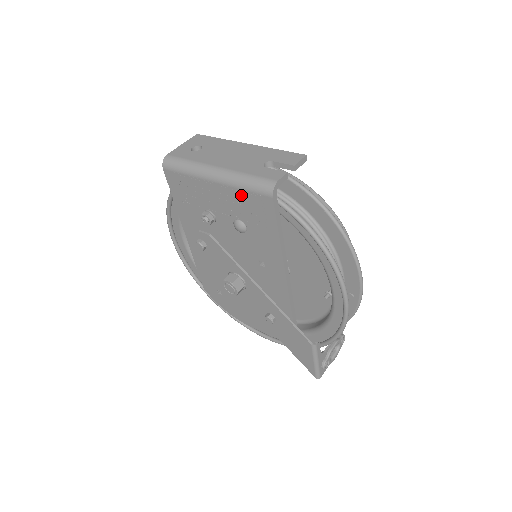
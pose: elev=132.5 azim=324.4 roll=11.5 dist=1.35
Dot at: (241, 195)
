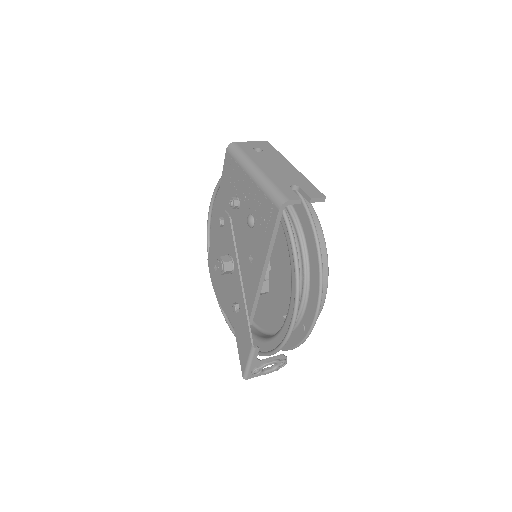
Dot at: (262, 197)
